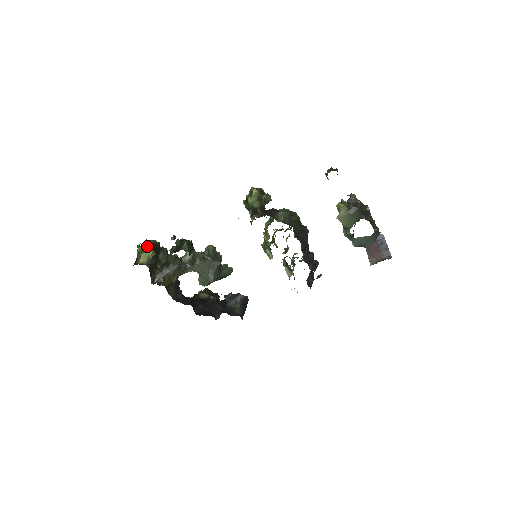
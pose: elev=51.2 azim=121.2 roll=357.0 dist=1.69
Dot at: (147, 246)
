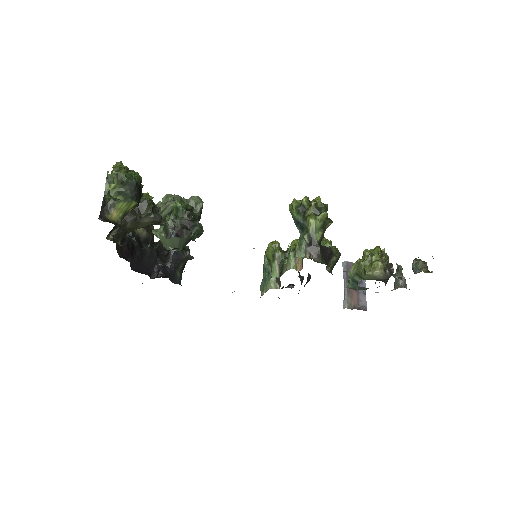
Dot at: (129, 189)
